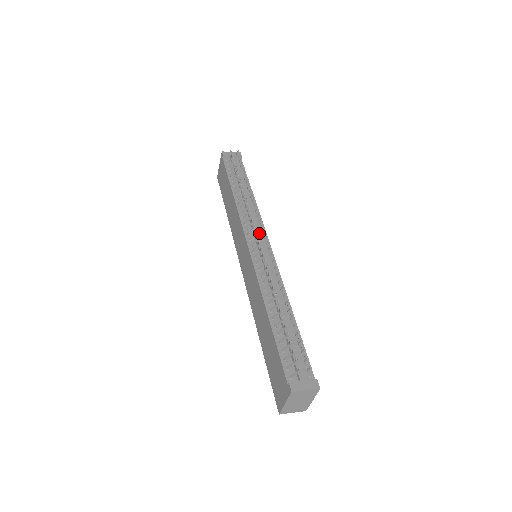
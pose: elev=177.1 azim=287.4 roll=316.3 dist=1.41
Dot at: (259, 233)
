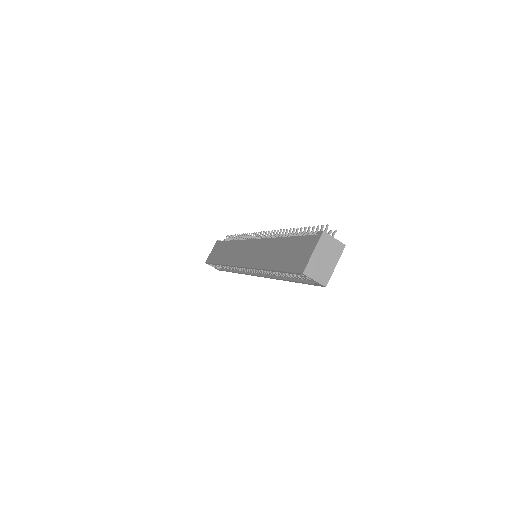
Dot at: occluded
